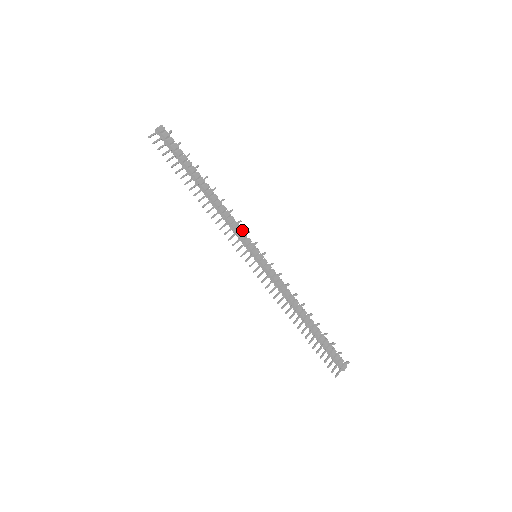
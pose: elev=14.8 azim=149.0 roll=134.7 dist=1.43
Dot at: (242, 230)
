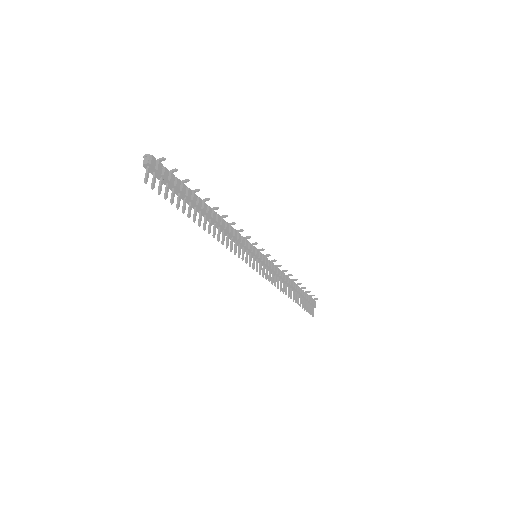
Dot at: (244, 238)
